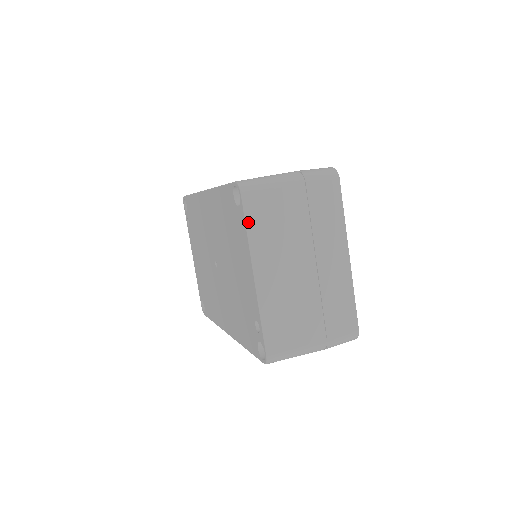
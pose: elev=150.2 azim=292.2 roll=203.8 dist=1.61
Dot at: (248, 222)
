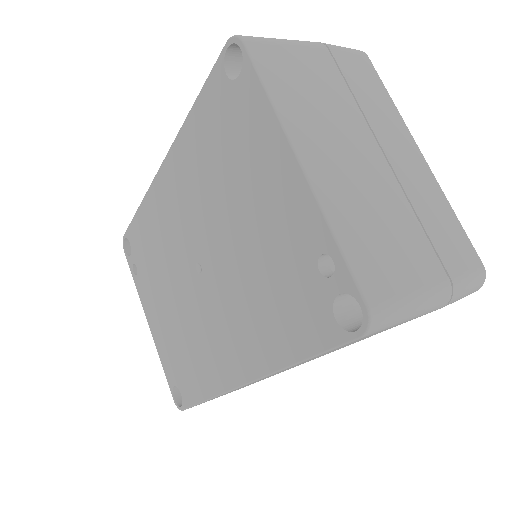
Dot at: (265, 80)
